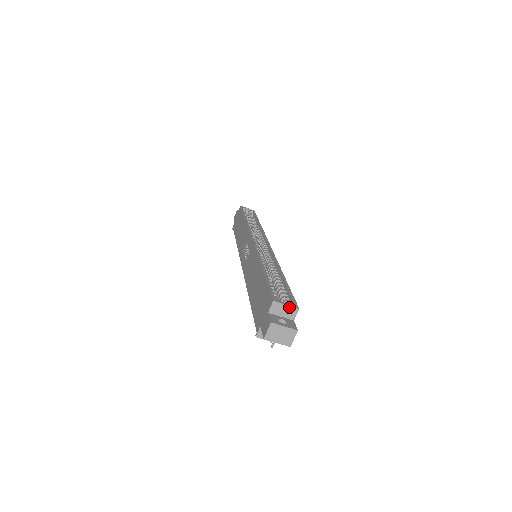
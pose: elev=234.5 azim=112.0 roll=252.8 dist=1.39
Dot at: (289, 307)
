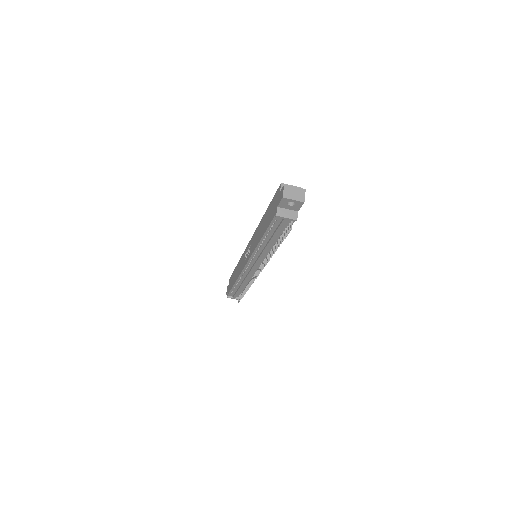
Dot at: occluded
